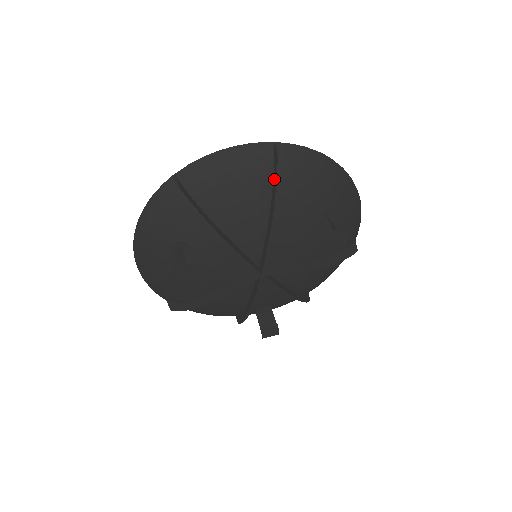
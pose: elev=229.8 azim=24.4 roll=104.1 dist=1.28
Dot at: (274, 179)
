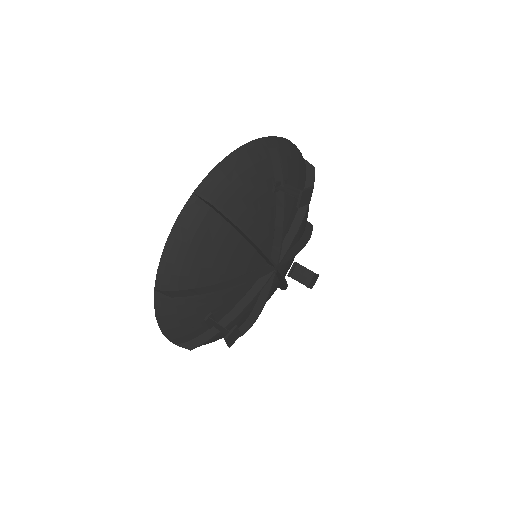
Dot at: (222, 216)
